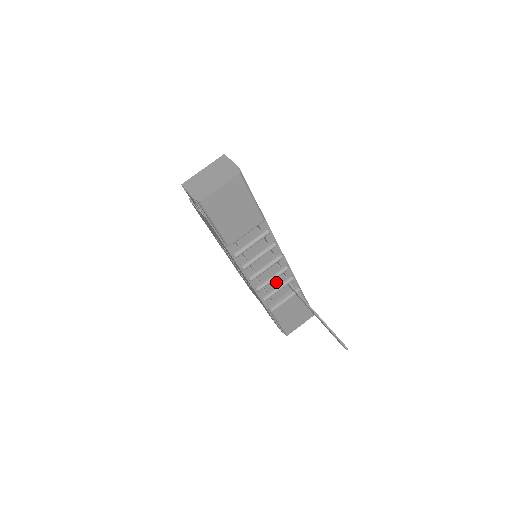
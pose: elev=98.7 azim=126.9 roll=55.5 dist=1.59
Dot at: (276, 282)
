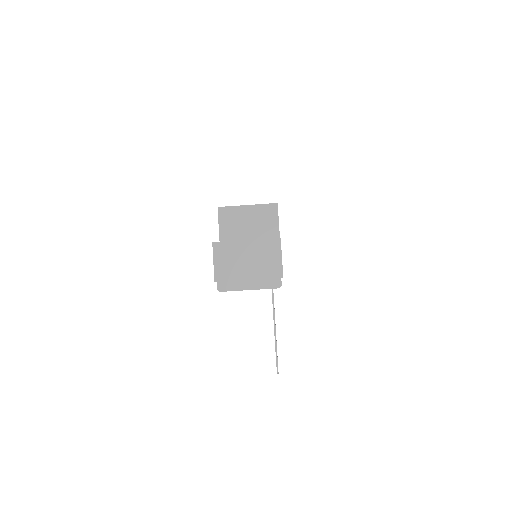
Dot at: occluded
